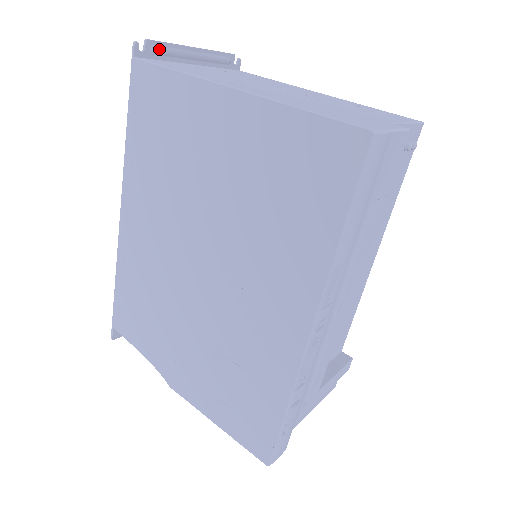
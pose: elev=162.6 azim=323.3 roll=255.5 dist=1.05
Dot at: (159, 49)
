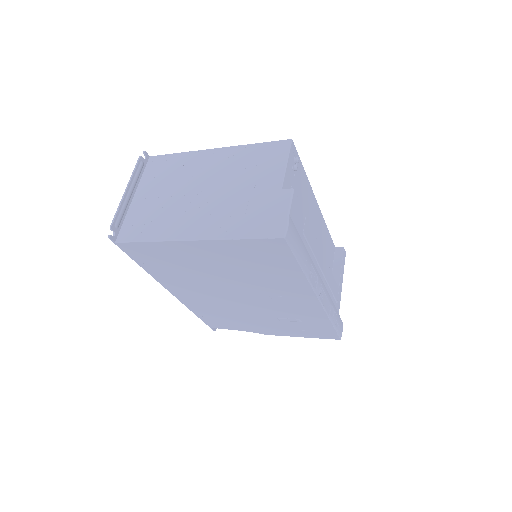
Dot at: (118, 221)
